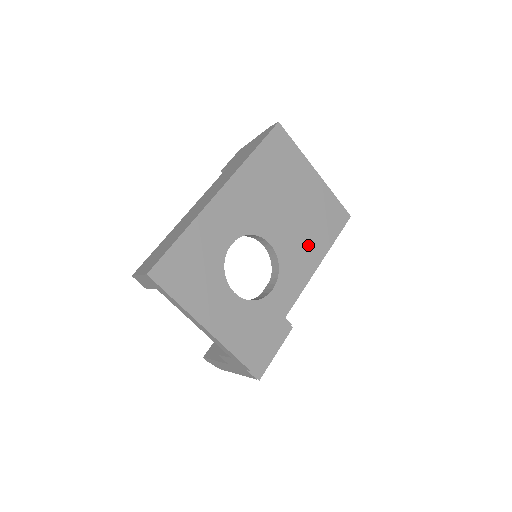
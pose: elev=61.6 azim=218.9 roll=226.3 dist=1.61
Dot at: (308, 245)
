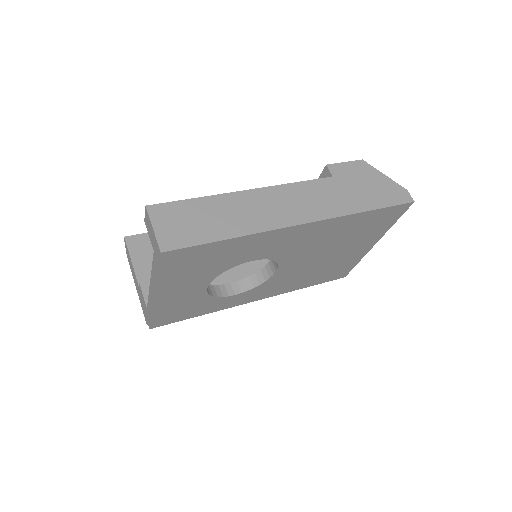
Dot at: (296, 281)
